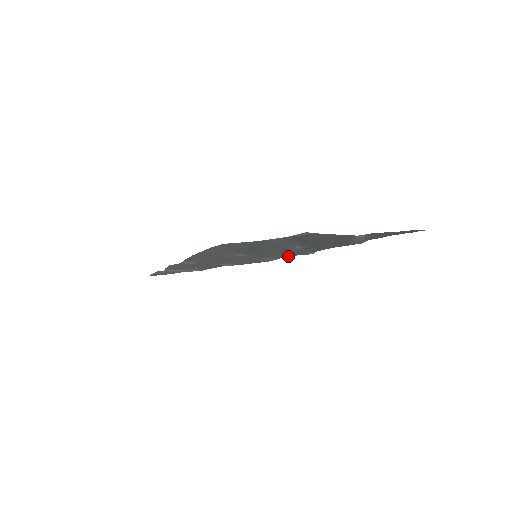
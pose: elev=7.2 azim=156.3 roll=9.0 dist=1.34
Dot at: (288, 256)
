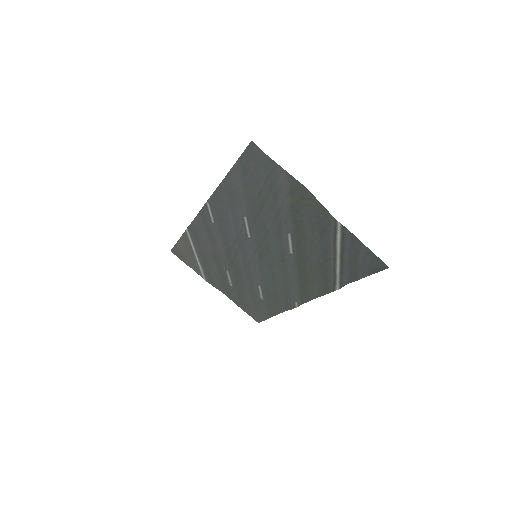
Dot at: (278, 301)
